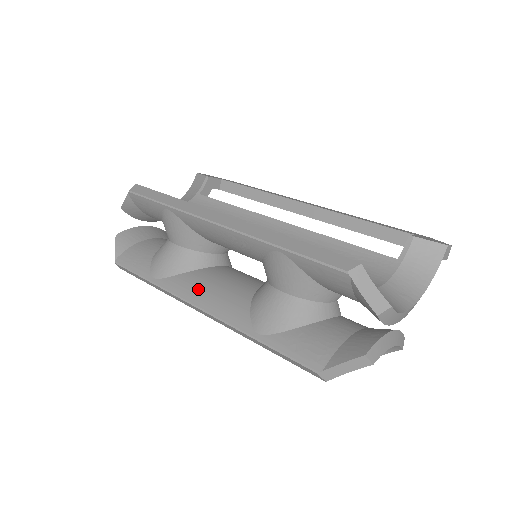
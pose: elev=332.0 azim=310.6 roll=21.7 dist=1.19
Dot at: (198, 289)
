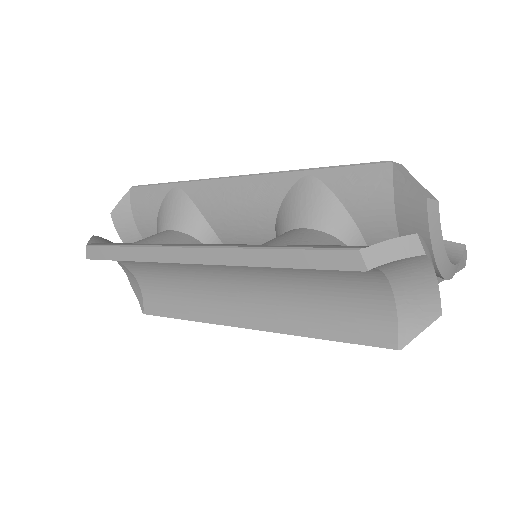
Dot at: occluded
